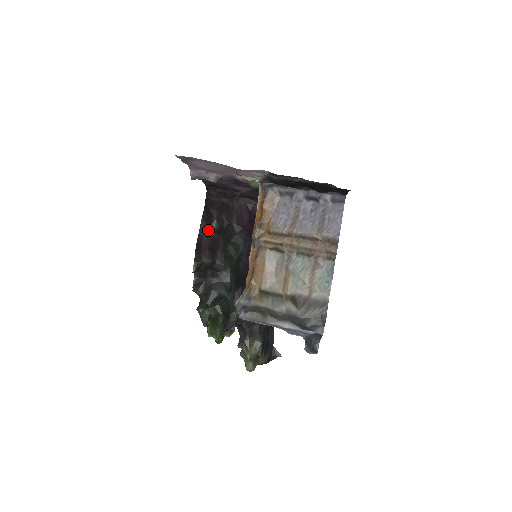
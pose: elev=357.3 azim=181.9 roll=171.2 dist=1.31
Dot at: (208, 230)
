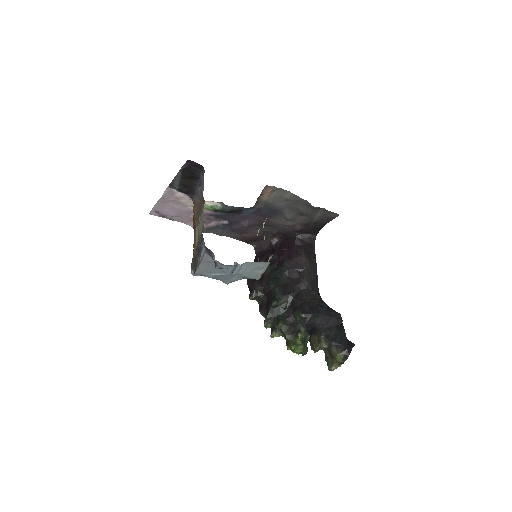
Dot at: occluded
